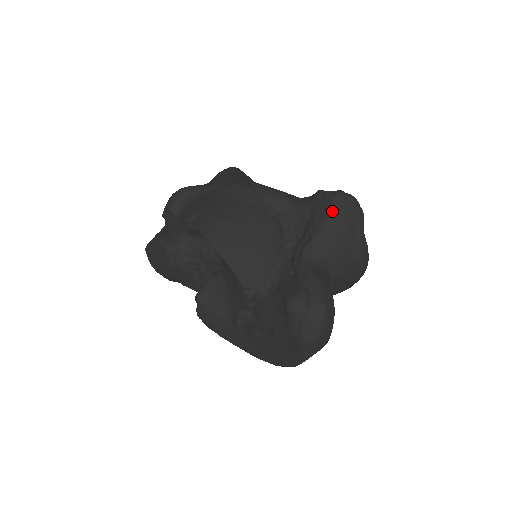
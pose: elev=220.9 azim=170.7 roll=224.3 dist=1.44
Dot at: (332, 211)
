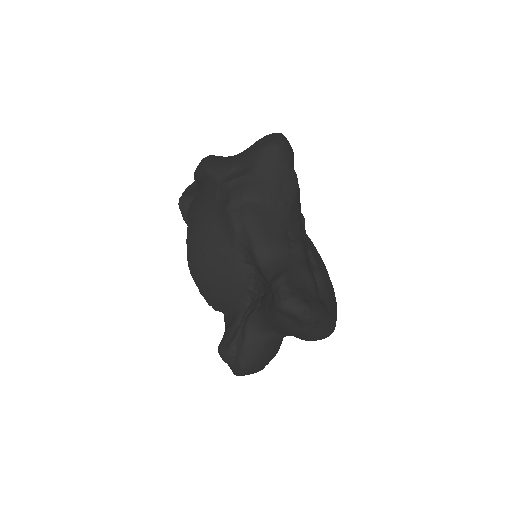
Dot at: (274, 310)
